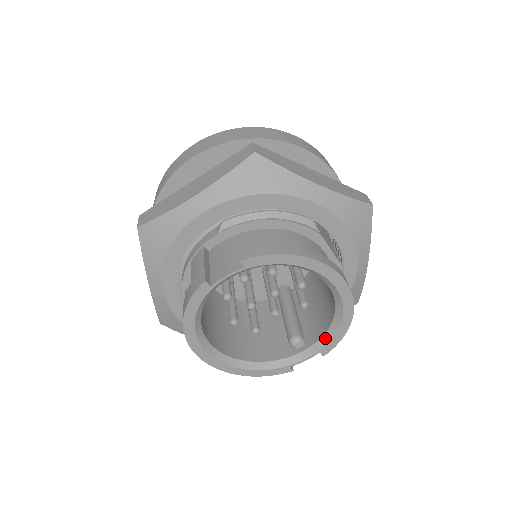
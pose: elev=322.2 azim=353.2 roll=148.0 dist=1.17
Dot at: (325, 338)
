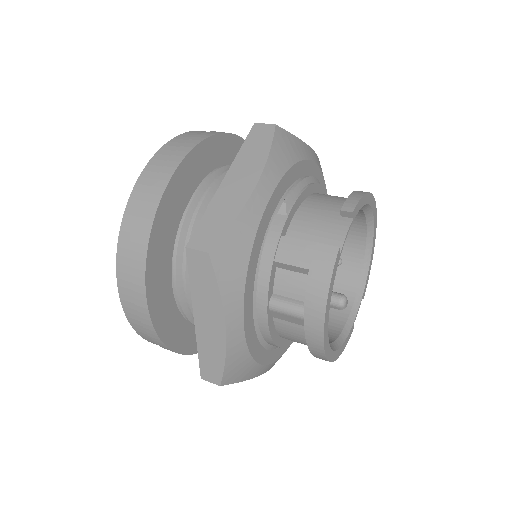
Dot at: (362, 280)
